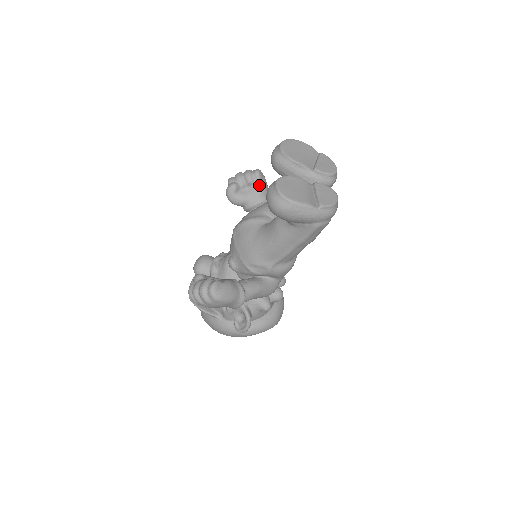
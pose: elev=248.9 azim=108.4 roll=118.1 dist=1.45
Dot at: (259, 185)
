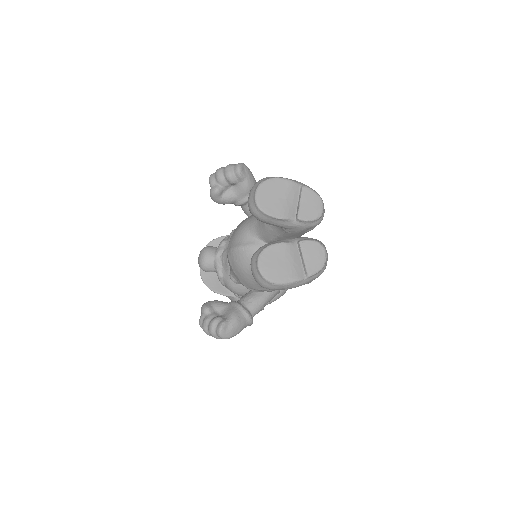
Dot at: (243, 183)
